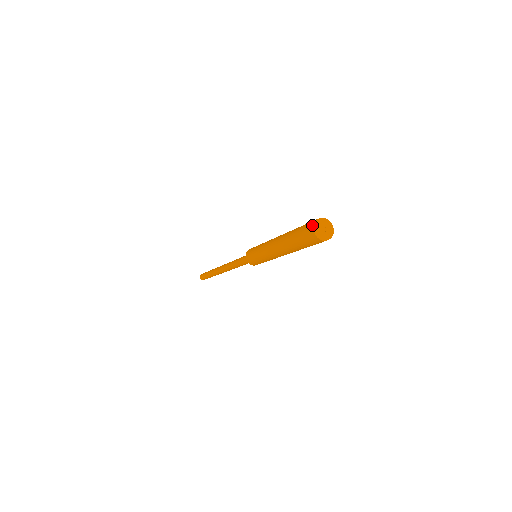
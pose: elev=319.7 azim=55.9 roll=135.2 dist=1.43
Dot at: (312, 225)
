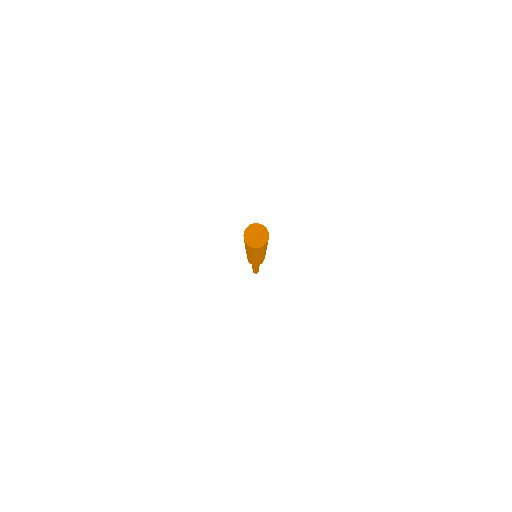
Dot at: occluded
